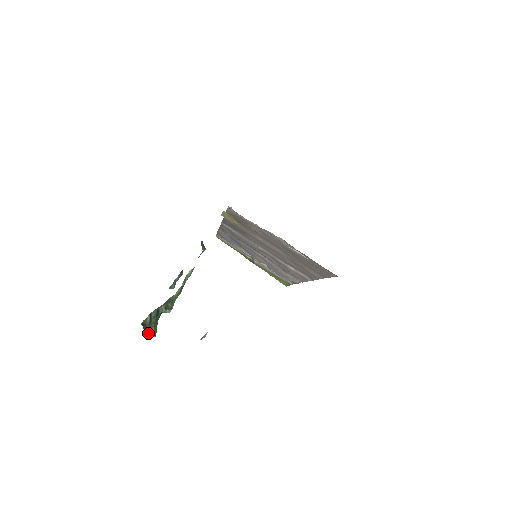
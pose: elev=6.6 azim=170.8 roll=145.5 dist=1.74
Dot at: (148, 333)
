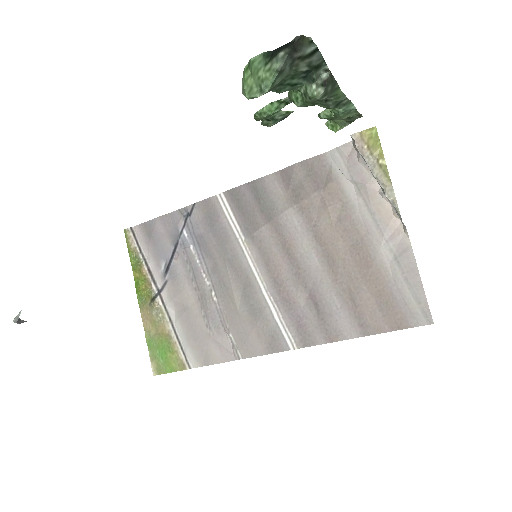
Dot at: (284, 64)
